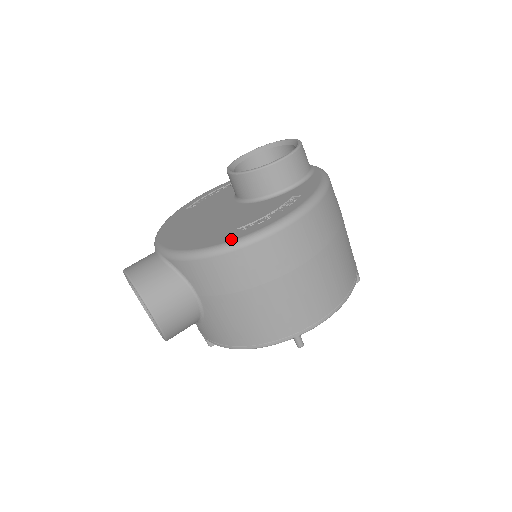
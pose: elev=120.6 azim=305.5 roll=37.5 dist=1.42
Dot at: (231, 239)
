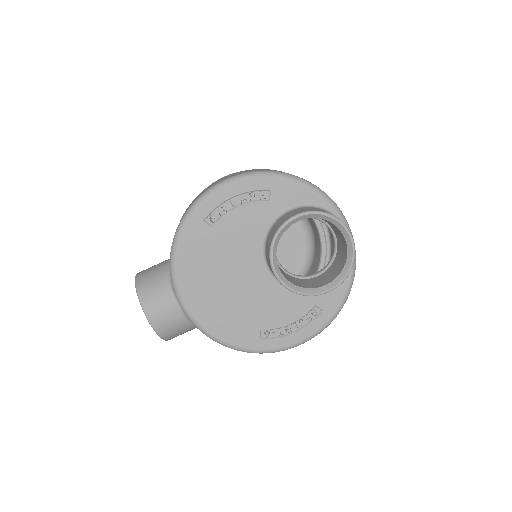
Dot at: (255, 348)
